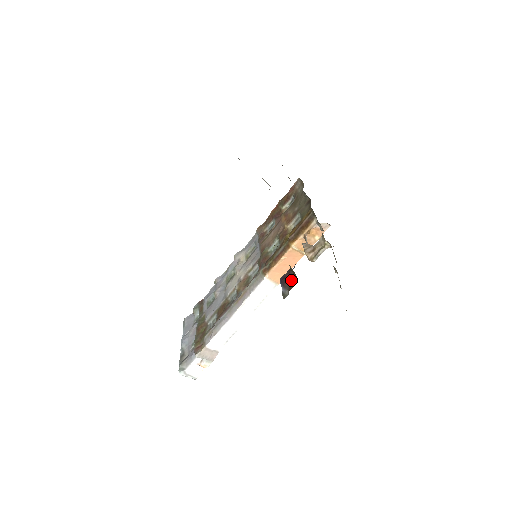
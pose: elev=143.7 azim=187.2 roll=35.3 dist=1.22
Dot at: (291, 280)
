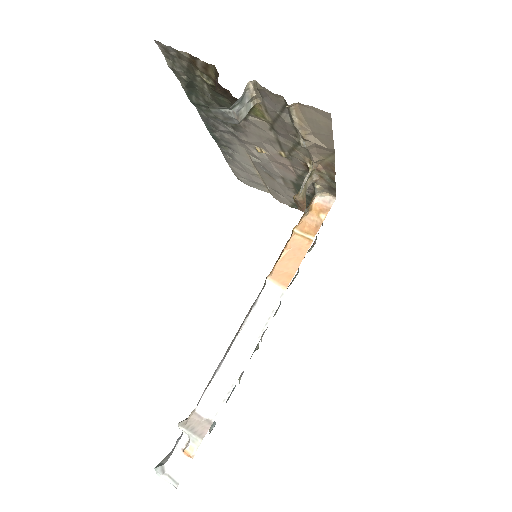
Dot at: (216, 87)
